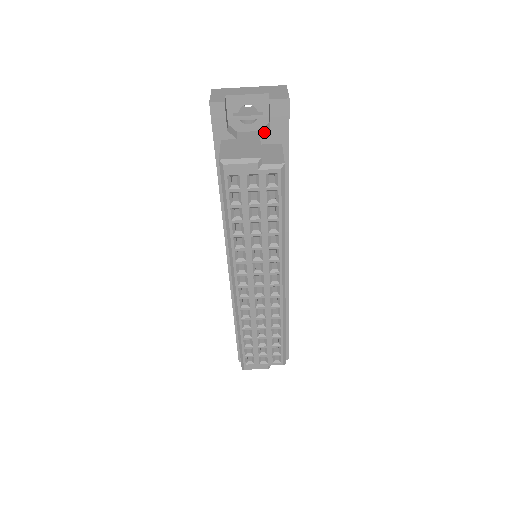
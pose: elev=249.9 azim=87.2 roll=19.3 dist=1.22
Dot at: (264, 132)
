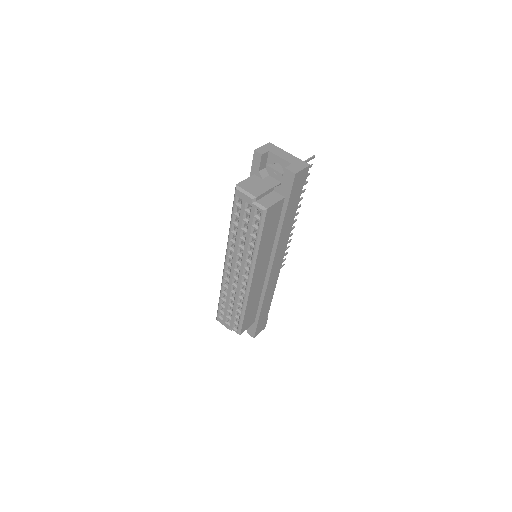
Dot at: (279, 184)
